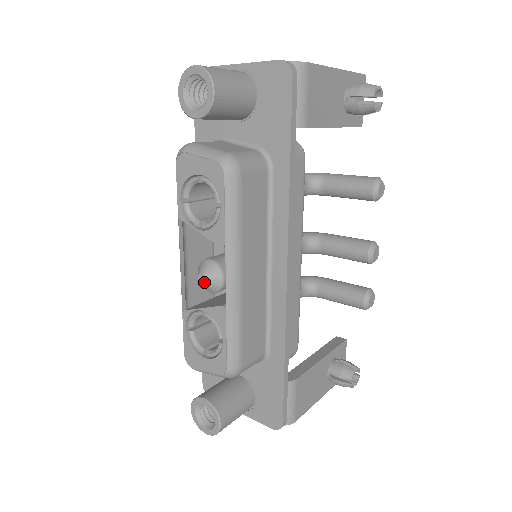
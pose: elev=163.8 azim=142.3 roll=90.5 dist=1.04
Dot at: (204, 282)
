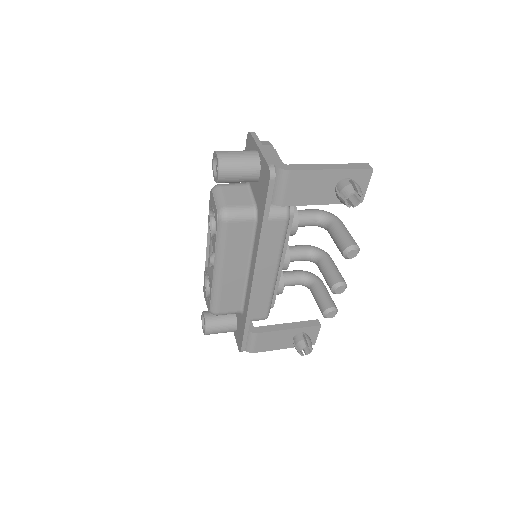
Dot at: (210, 262)
